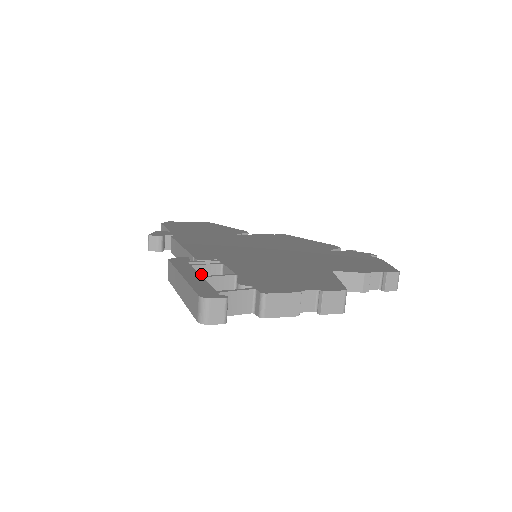
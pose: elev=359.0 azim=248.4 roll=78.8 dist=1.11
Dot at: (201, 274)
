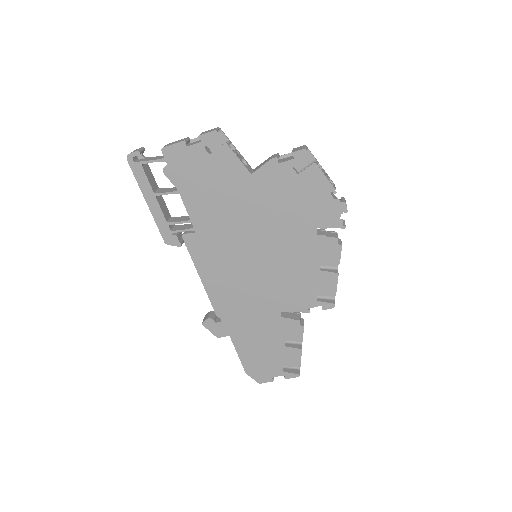
Dot at: (177, 219)
